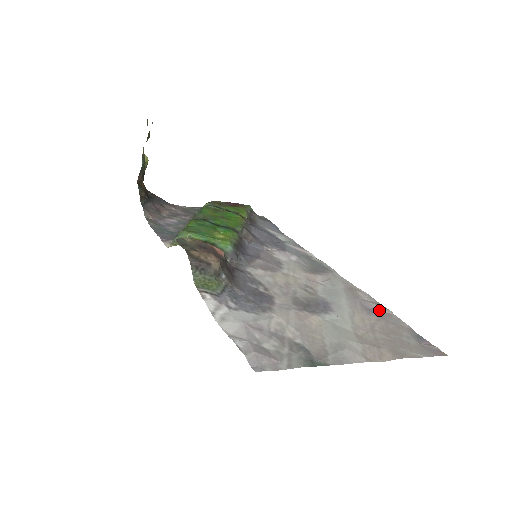
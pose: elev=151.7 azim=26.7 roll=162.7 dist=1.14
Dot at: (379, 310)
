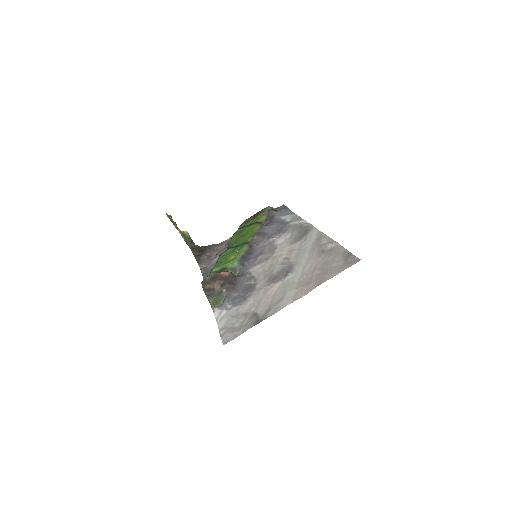
Dot at: (329, 248)
